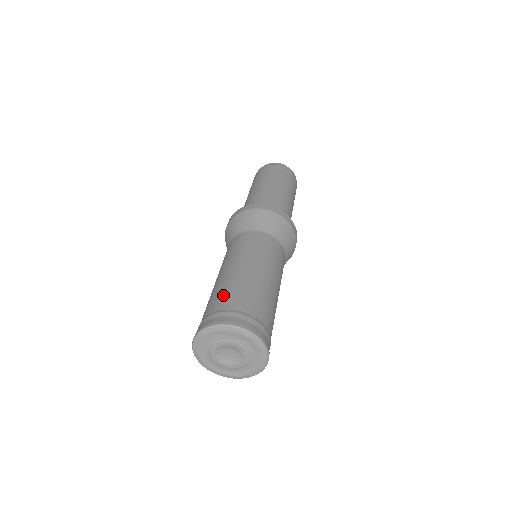
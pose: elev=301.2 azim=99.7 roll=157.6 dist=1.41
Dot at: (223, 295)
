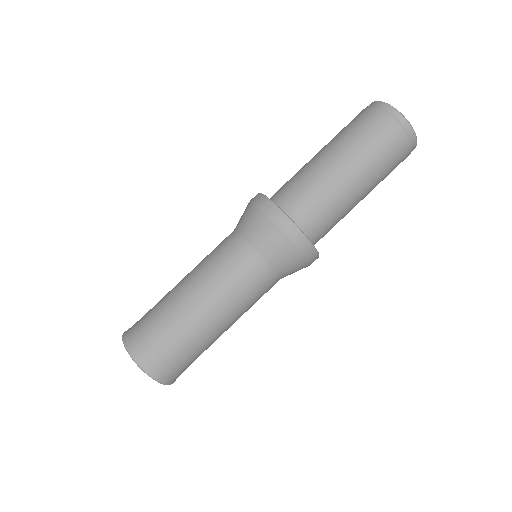
Dot at: (163, 326)
